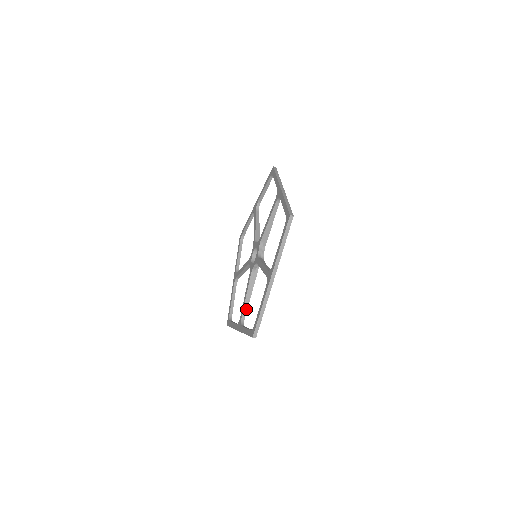
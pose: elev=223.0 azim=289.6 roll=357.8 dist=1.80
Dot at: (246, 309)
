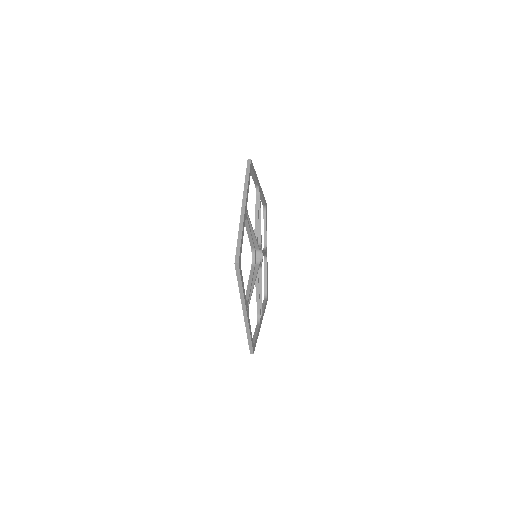
Dot at: (259, 306)
